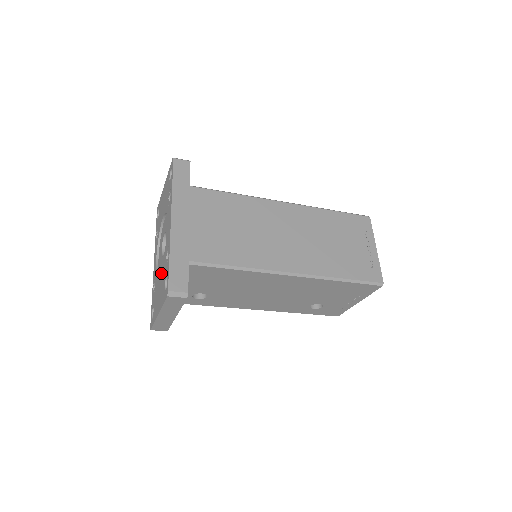
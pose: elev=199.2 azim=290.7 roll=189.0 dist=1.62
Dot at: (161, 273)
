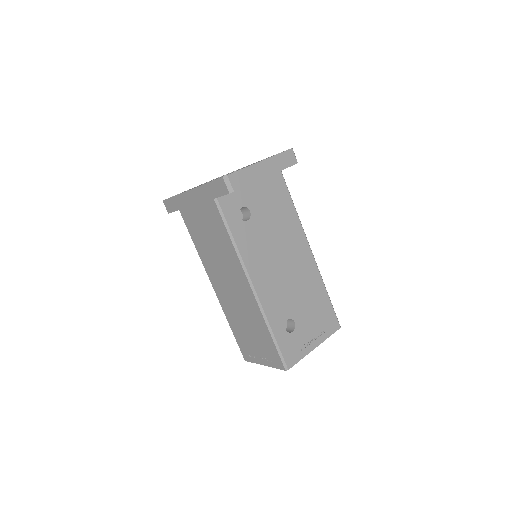
Dot at: occluded
